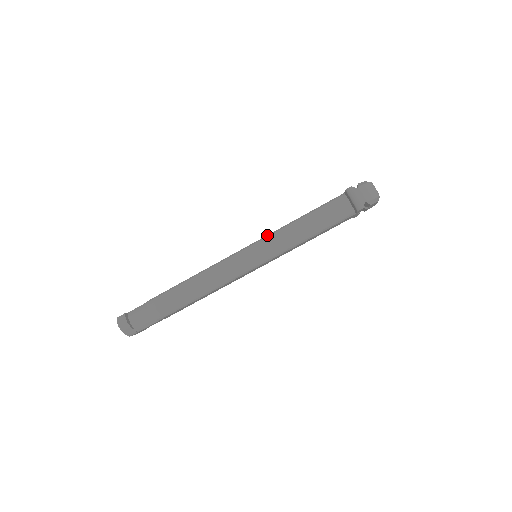
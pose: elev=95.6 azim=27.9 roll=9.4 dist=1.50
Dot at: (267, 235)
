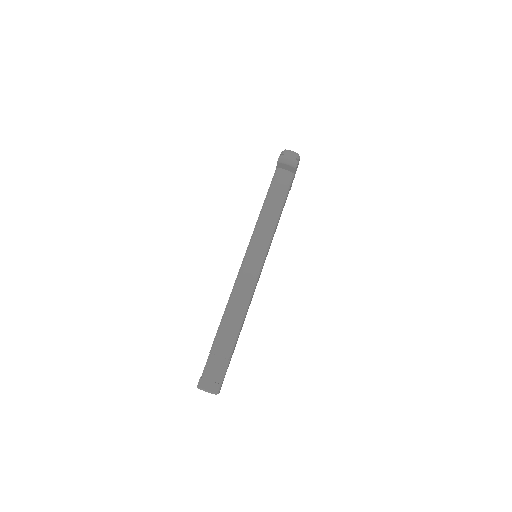
Dot at: (253, 232)
